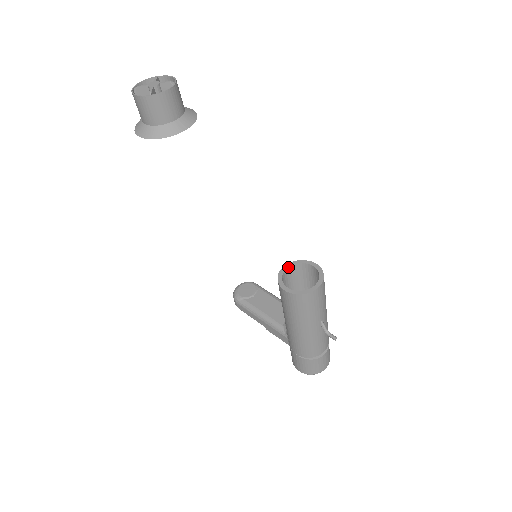
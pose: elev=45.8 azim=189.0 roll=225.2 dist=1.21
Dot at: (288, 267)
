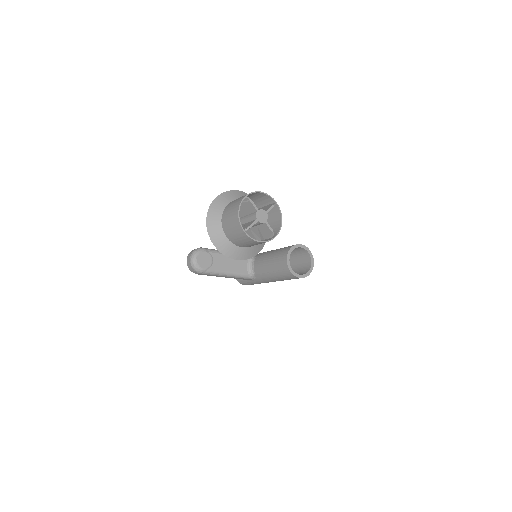
Dot at: (289, 258)
